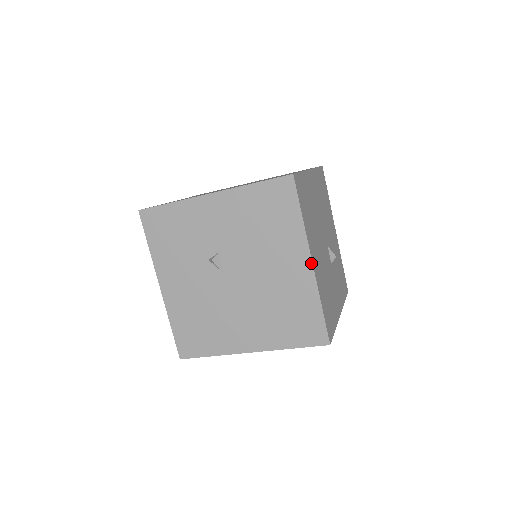
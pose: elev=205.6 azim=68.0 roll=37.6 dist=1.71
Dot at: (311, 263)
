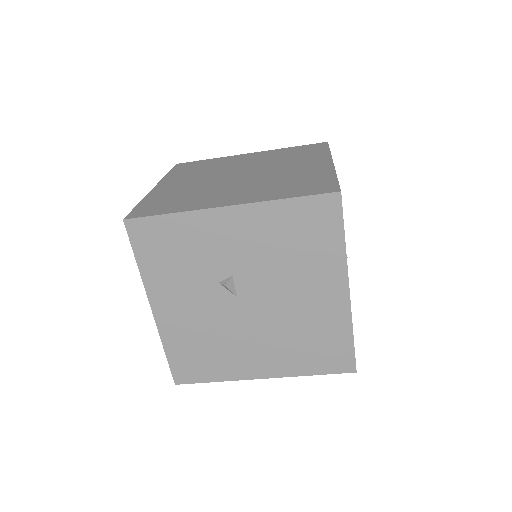
Dot at: (348, 292)
